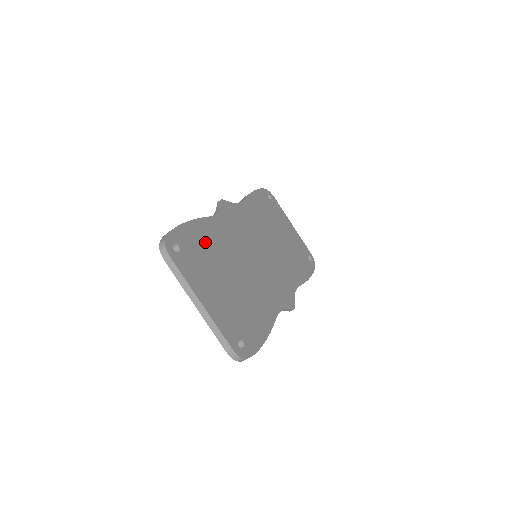
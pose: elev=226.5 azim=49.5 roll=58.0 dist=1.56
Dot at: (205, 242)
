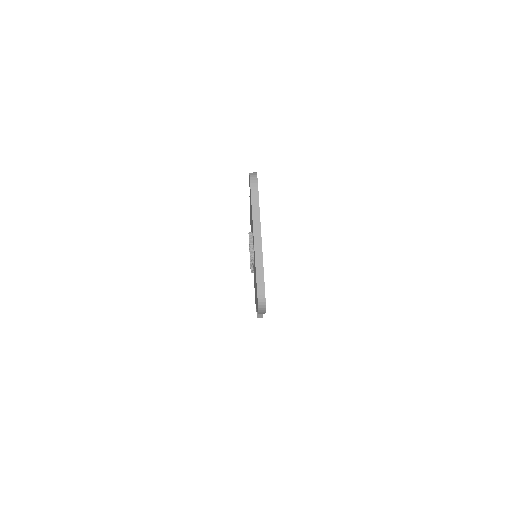
Dot at: occluded
